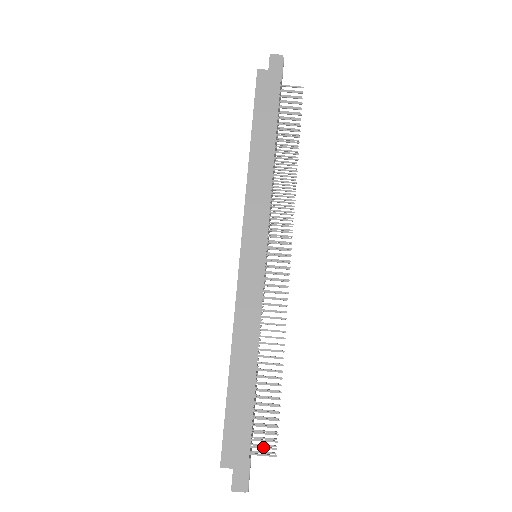
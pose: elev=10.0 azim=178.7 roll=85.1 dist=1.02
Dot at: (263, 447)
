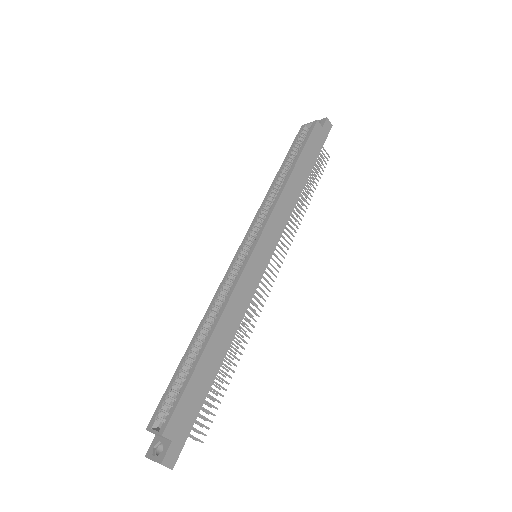
Dot at: occluded
